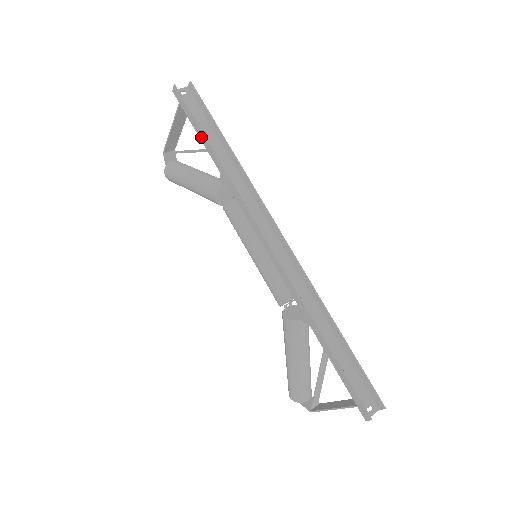
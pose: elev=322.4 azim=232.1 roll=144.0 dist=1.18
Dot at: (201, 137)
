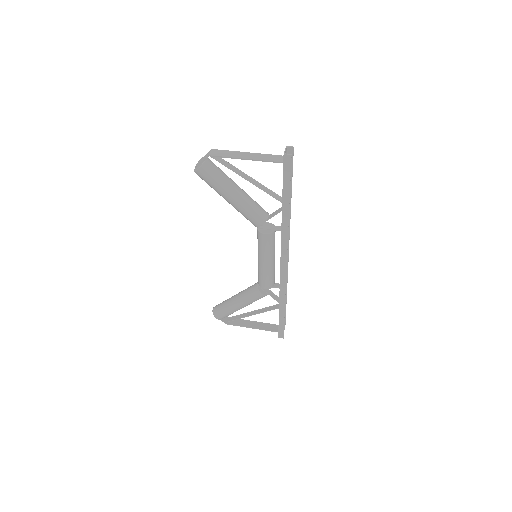
Dot at: (285, 196)
